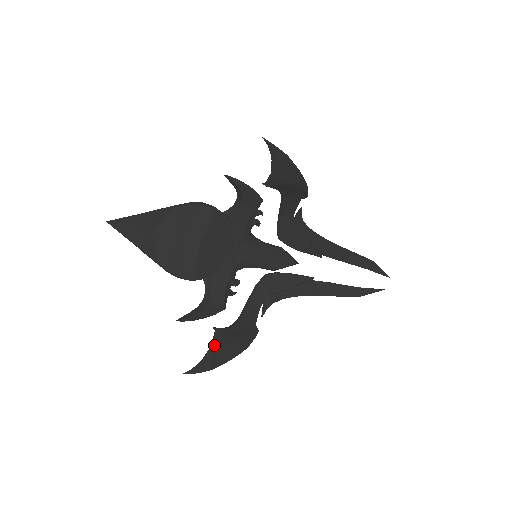
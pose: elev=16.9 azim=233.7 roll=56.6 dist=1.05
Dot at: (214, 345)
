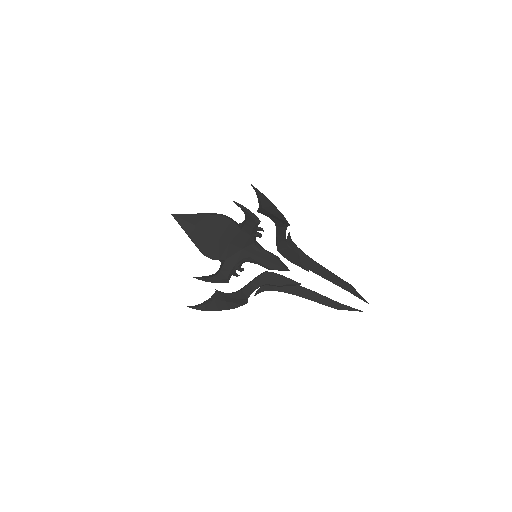
Dot at: (211, 298)
